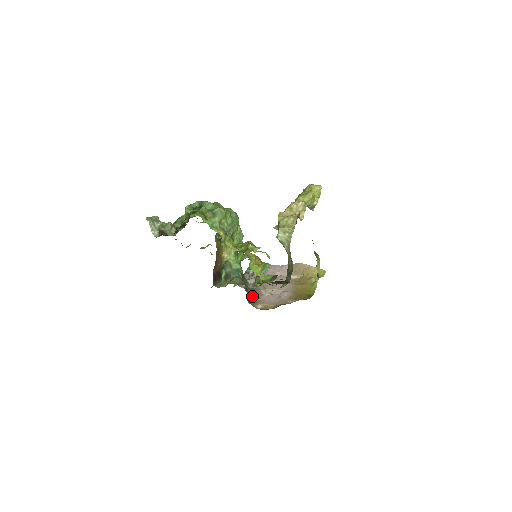
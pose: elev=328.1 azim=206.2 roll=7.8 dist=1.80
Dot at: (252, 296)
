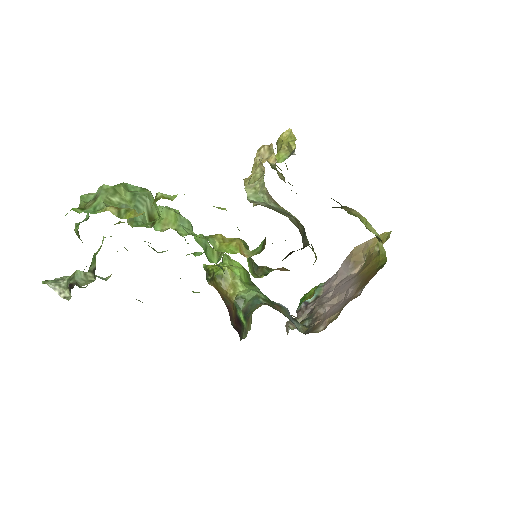
Dot at: (309, 325)
